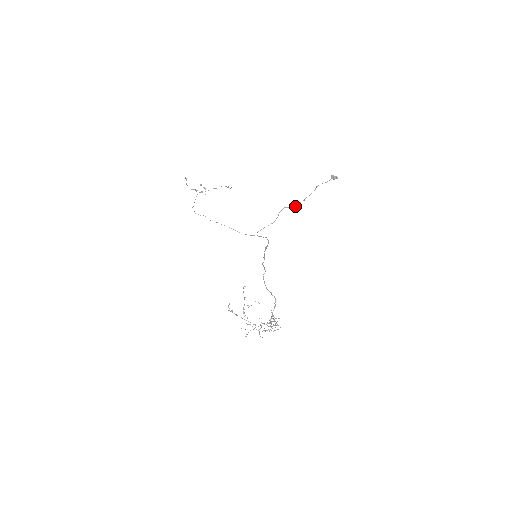
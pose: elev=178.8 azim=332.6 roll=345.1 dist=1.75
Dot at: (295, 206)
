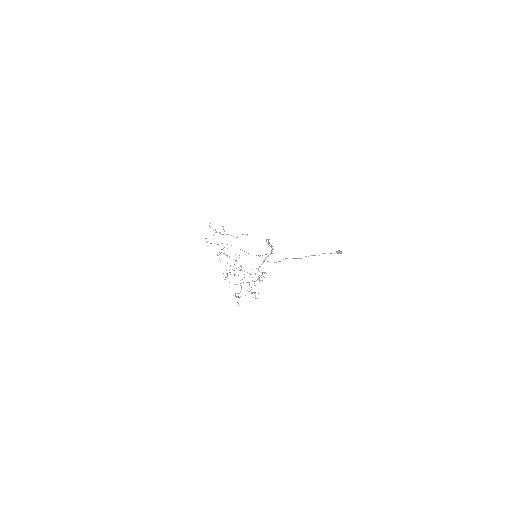
Dot at: (299, 258)
